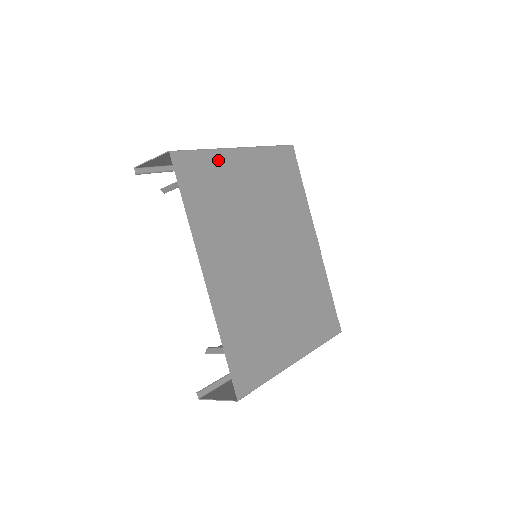
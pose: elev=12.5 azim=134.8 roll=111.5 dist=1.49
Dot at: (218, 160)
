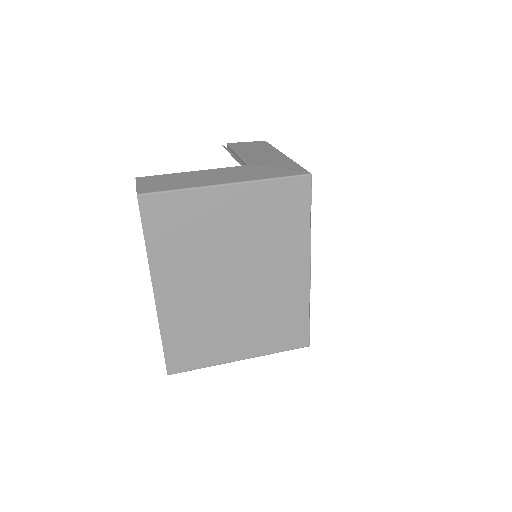
Dot at: (194, 199)
